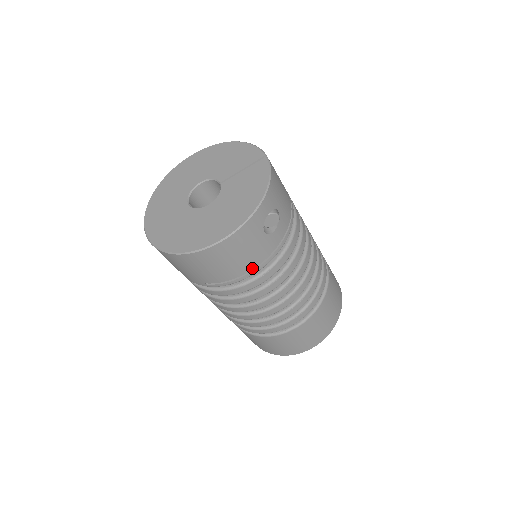
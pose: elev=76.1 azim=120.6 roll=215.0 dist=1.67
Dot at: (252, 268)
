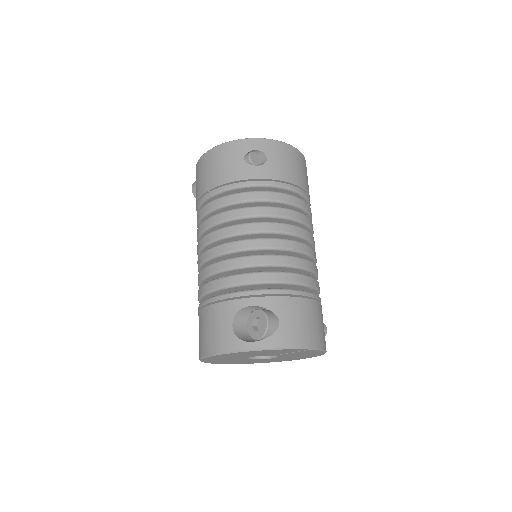
Dot at: occluded
